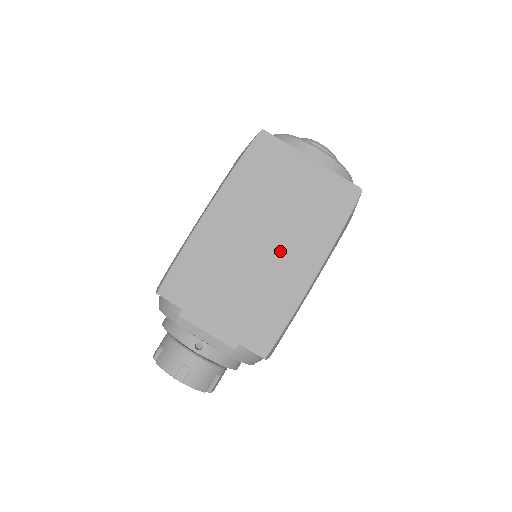
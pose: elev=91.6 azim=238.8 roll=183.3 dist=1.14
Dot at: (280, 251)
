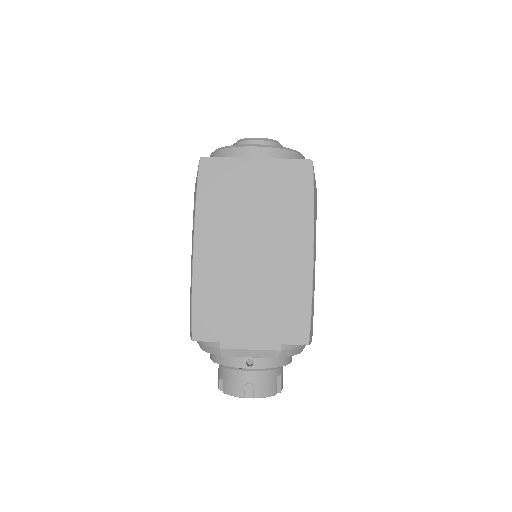
Dot at: (272, 250)
